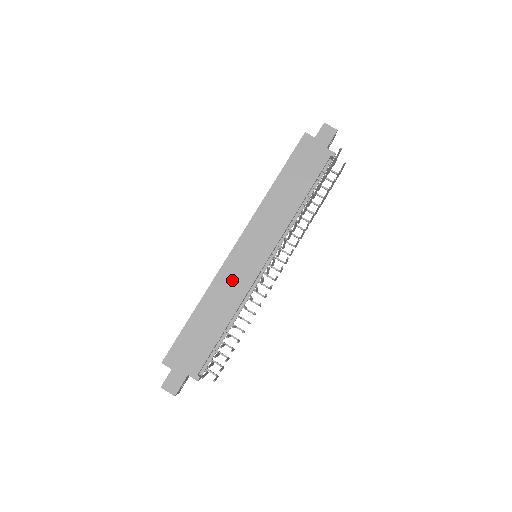
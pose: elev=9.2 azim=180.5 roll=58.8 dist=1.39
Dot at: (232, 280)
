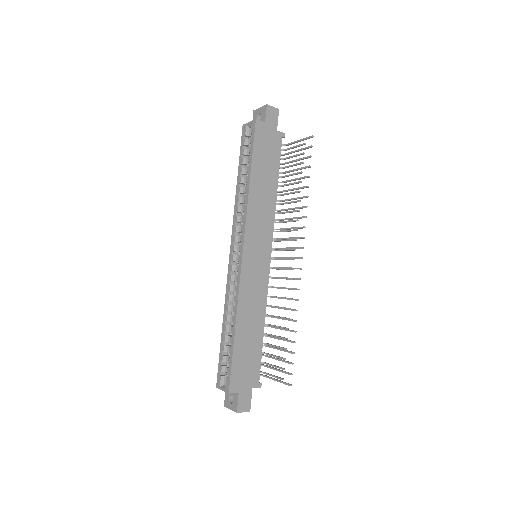
Dot at: (253, 289)
